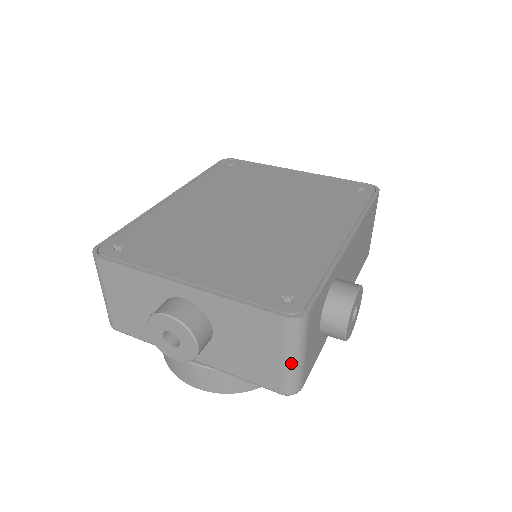
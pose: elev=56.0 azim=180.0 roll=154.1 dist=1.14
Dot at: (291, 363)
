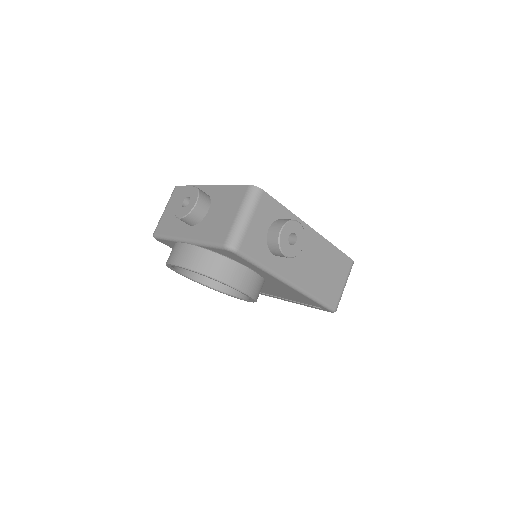
Dot at: (240, 218)
